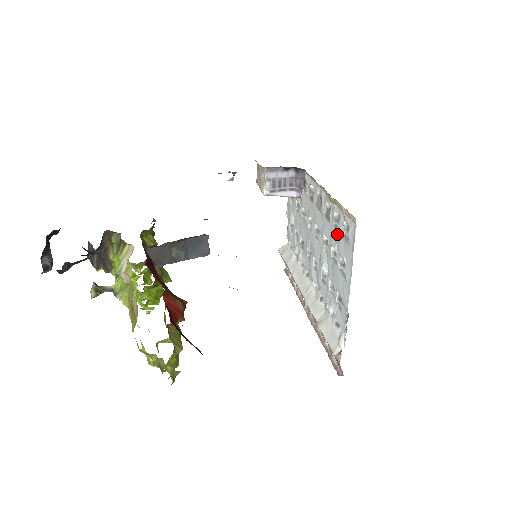
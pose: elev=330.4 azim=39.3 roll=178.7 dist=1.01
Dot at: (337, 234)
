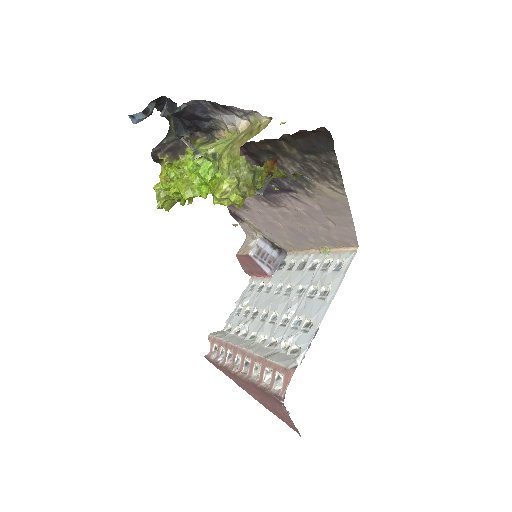
Dot at: (324, 273)
